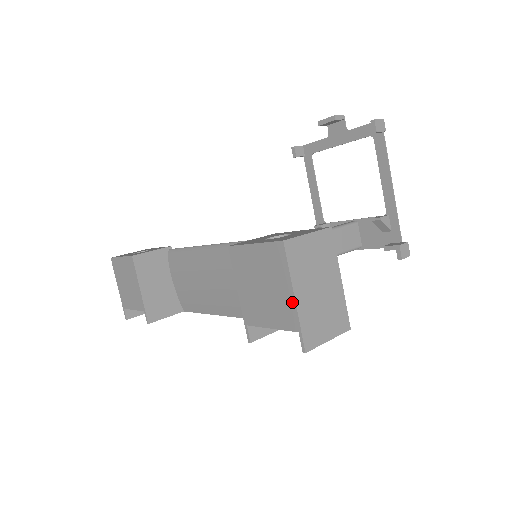
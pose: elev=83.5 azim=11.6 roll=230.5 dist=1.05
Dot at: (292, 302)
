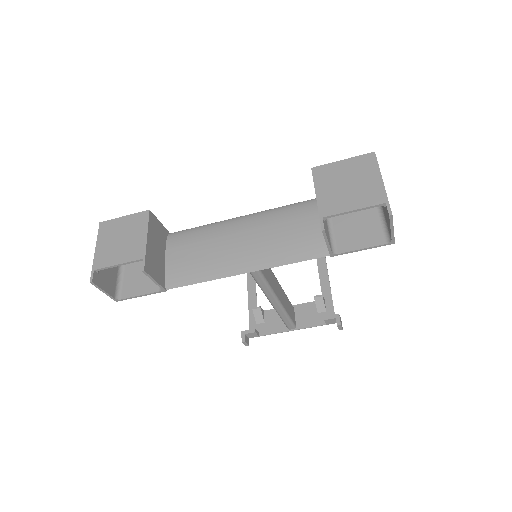
Dot at: (380, 185)
